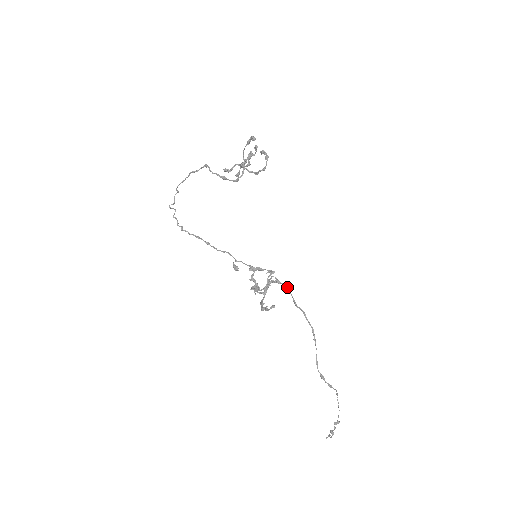
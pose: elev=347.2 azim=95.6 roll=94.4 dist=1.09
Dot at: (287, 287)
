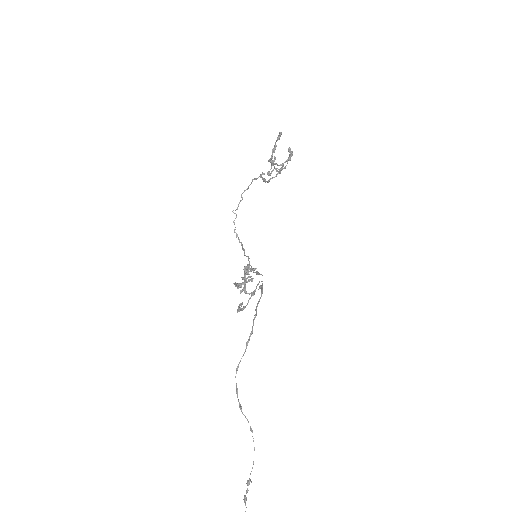
Dot at: (262, 291)
